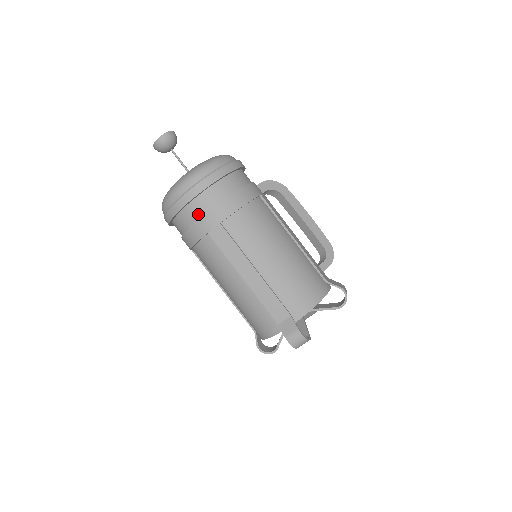
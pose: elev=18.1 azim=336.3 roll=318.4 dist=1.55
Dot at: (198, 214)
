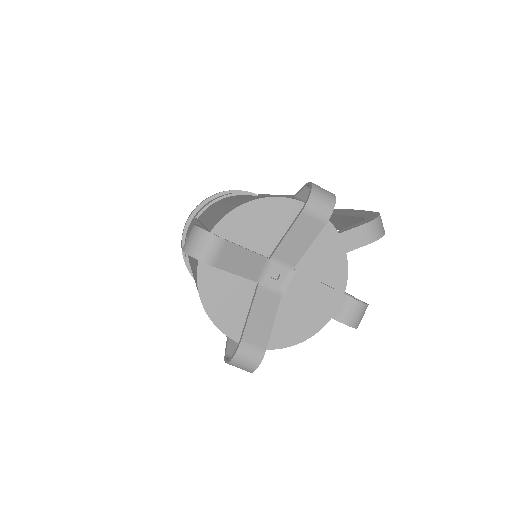
Dot at: occluded
